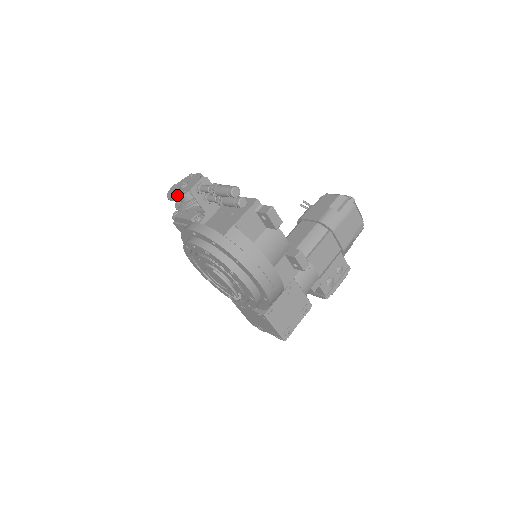
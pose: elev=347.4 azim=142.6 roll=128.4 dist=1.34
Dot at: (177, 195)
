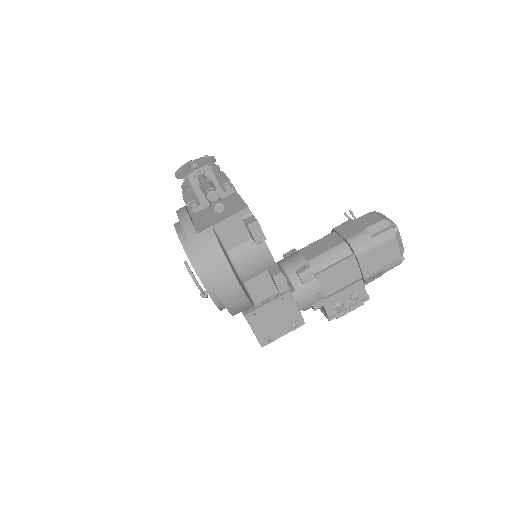
Dot at: (182, 174)
